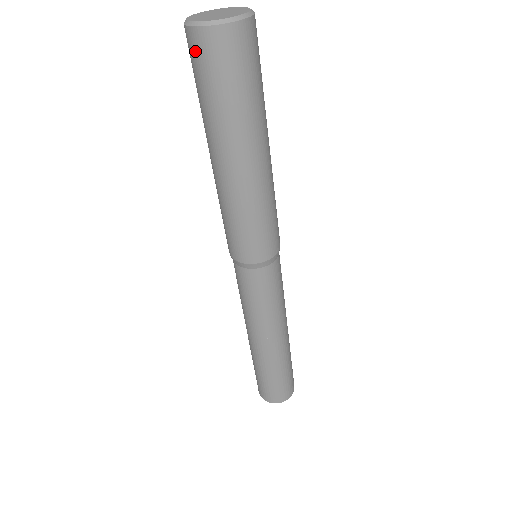
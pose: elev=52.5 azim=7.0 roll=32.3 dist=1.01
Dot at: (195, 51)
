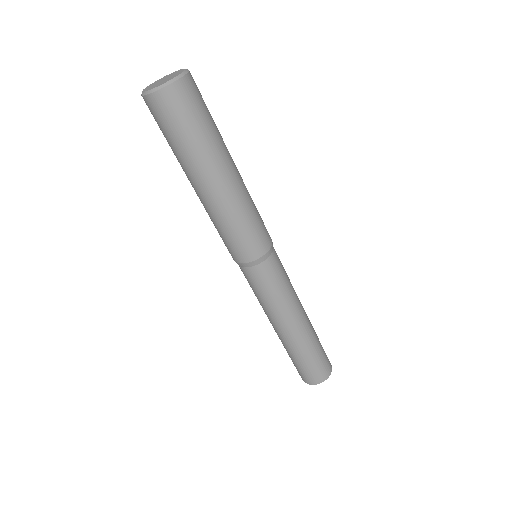
Dot at: (159, 110)
